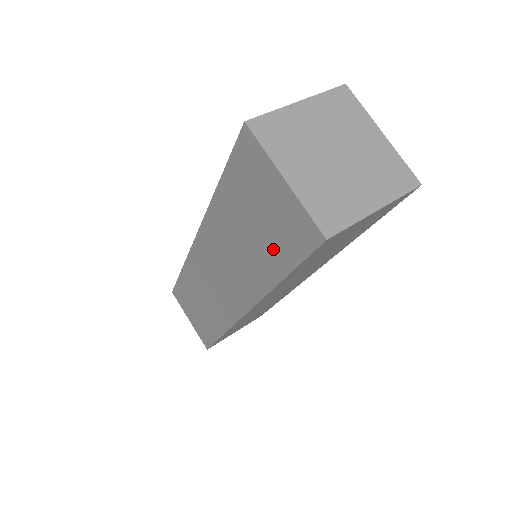
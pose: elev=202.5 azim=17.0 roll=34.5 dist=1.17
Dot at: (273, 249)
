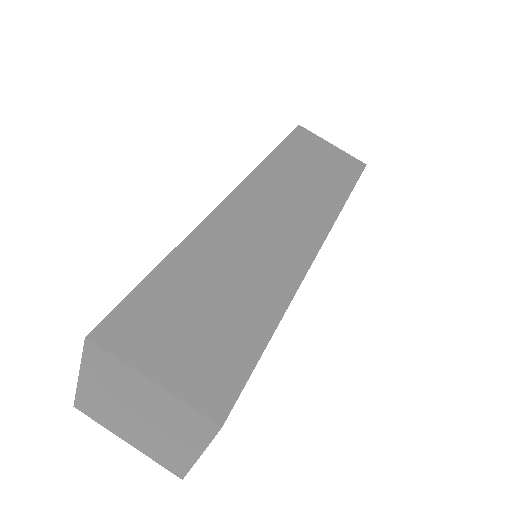
Dot at: occluded
